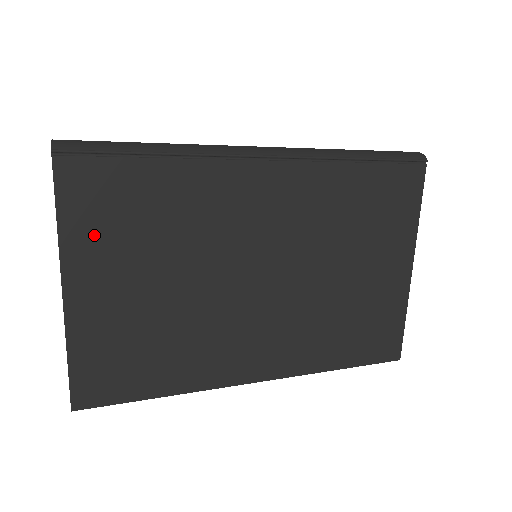
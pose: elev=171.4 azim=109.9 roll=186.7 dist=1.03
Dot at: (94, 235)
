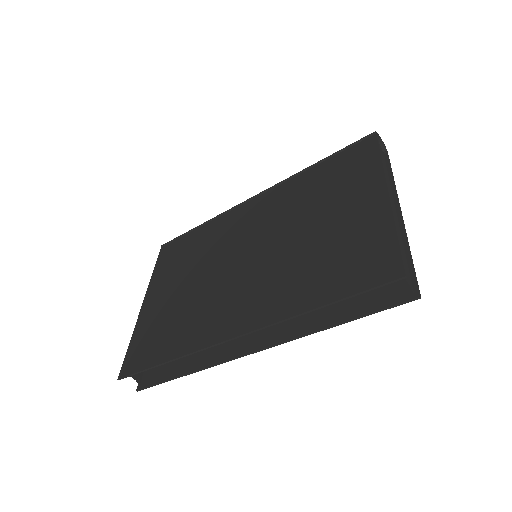
Dot at: (165, 272)
